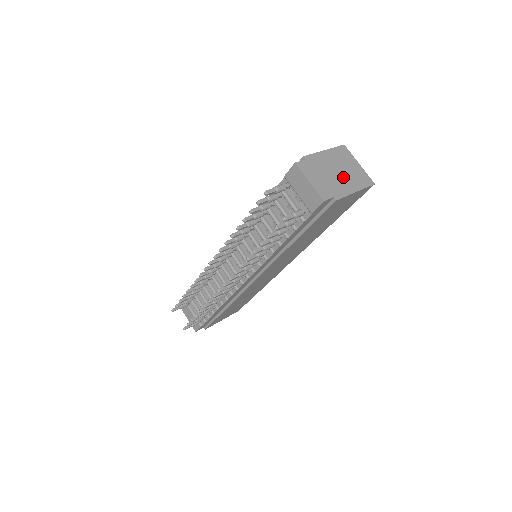
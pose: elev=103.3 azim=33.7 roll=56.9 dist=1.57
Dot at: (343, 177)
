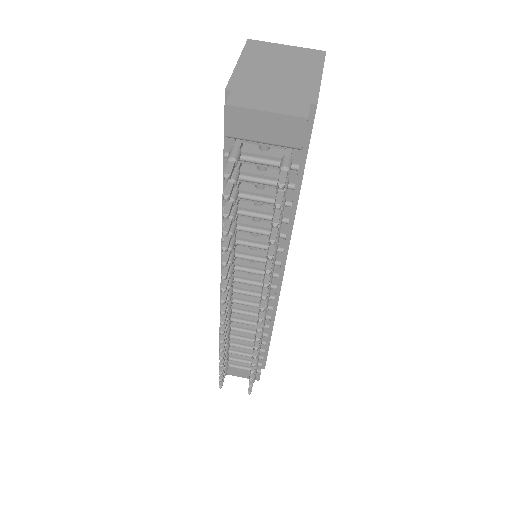
Dot at: (290, 73)
